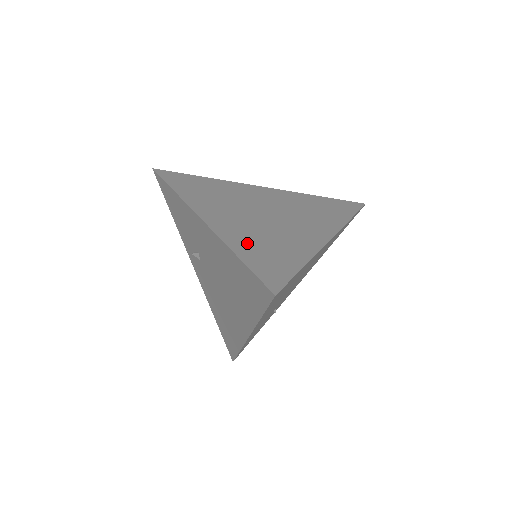
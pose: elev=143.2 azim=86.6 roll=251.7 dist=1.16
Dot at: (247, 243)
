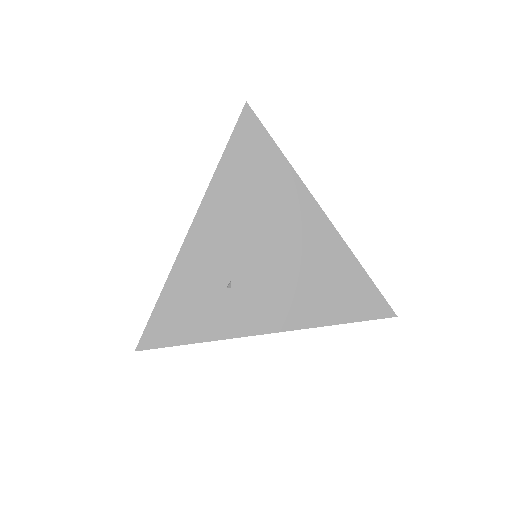
Dot at: occluded
